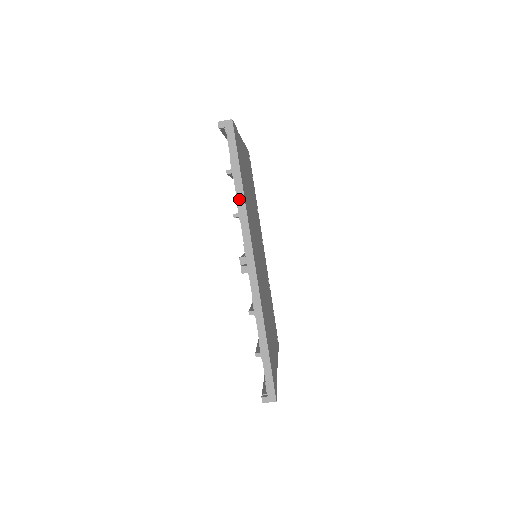
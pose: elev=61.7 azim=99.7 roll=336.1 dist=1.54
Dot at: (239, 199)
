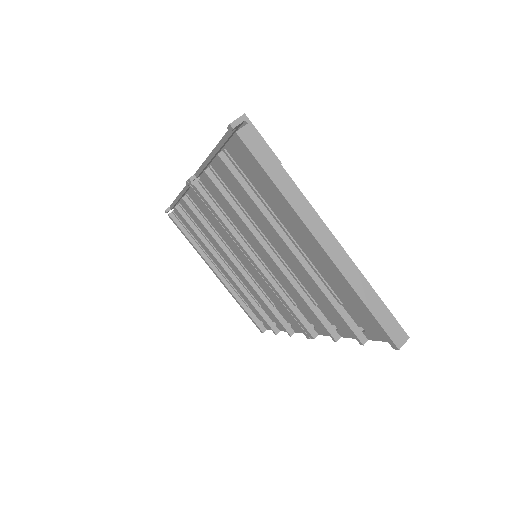
Dot at: occluded
